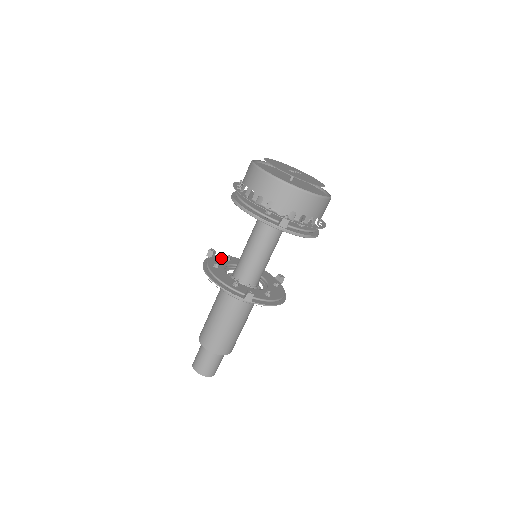
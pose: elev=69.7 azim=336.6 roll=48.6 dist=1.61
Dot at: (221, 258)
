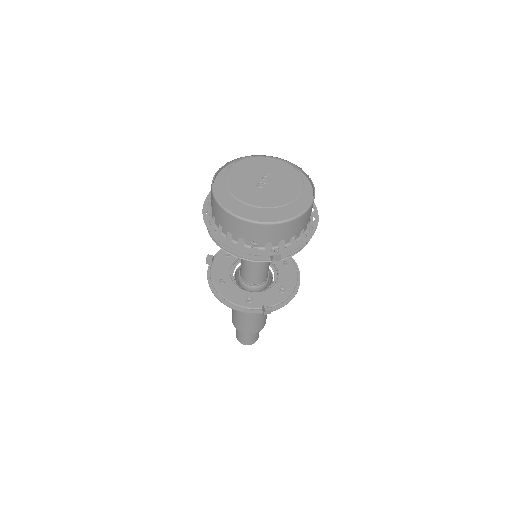
Dot at: (221, 259)
